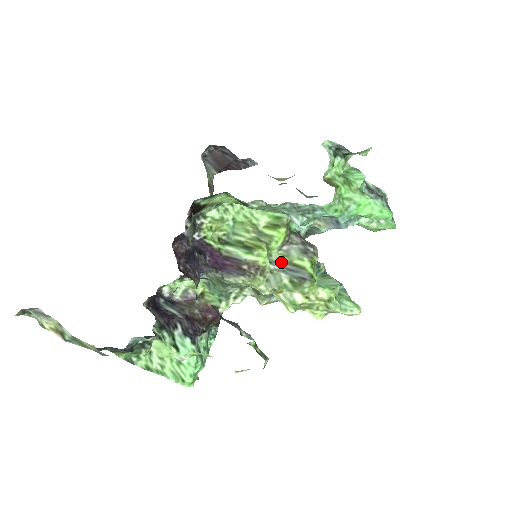
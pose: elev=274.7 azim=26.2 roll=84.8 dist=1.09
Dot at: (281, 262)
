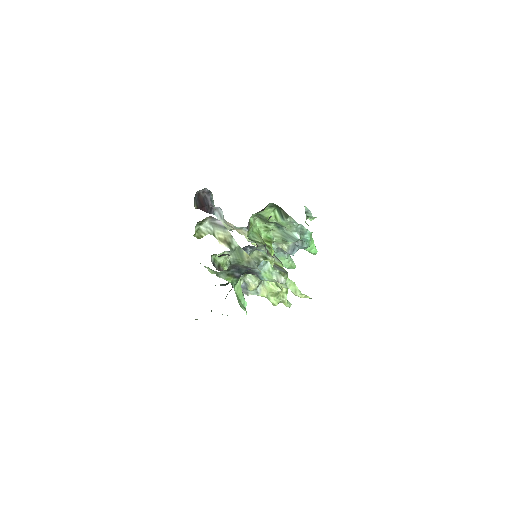
Dot at: occluded
